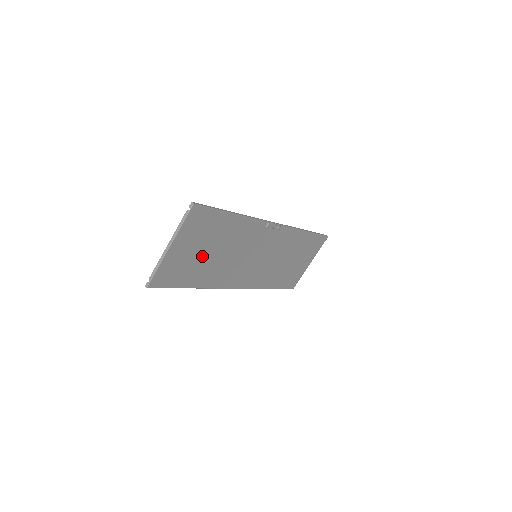
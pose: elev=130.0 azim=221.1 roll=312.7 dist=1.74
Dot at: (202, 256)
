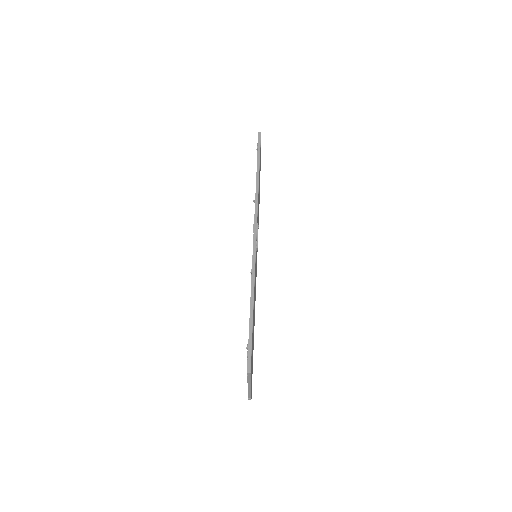
Dot at: occluded
